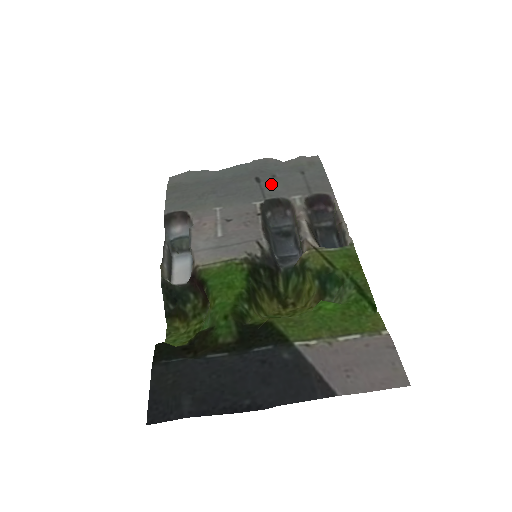
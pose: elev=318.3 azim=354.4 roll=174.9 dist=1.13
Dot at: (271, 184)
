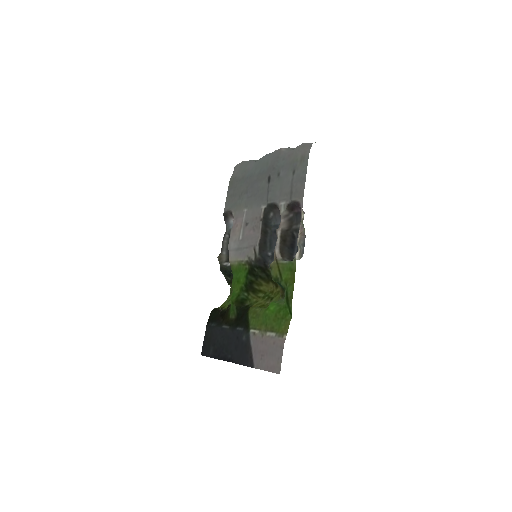
Dot at: (274, 185)
